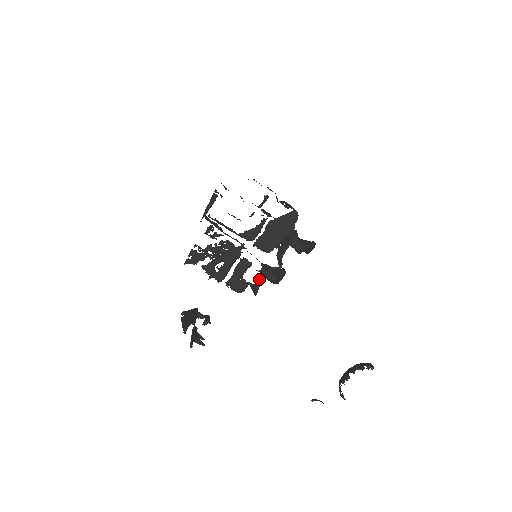
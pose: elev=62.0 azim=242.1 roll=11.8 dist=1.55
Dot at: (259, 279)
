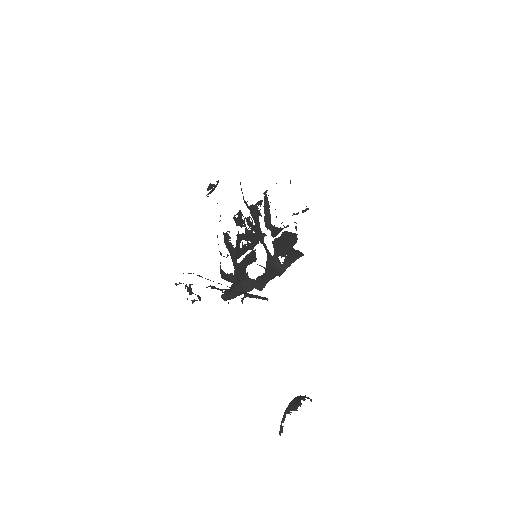
Dot at: (268, 275)
